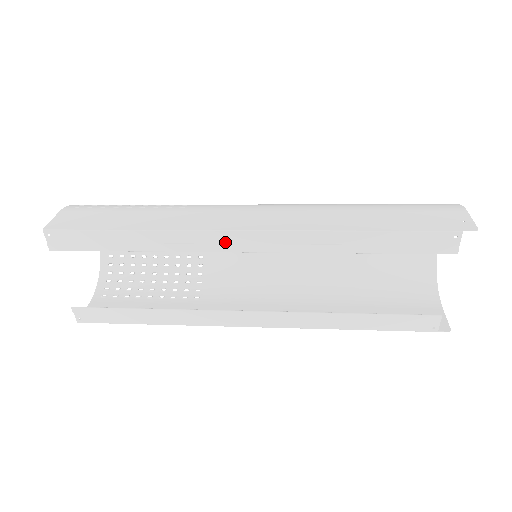
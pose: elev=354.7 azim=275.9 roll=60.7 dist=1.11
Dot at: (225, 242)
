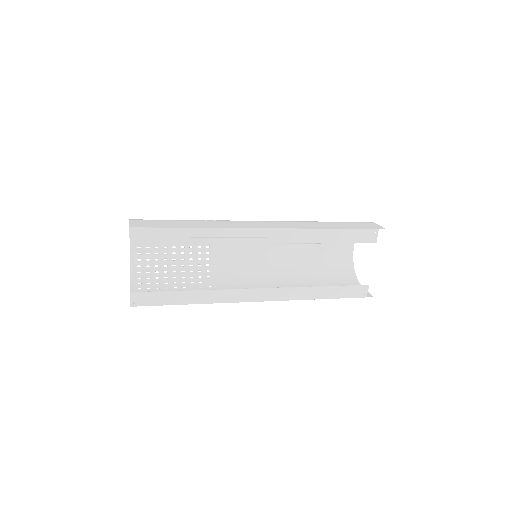
Dot at: (252, 236)
